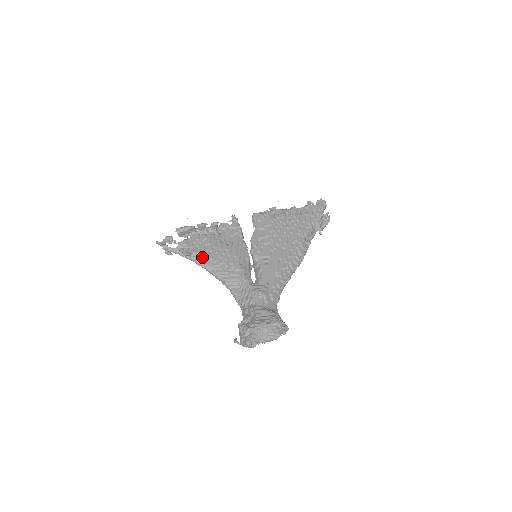
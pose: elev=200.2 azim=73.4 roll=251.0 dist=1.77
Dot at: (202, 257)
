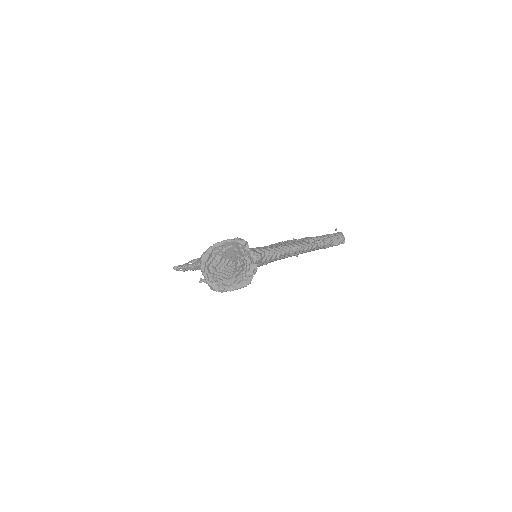
Dot at: occluded
